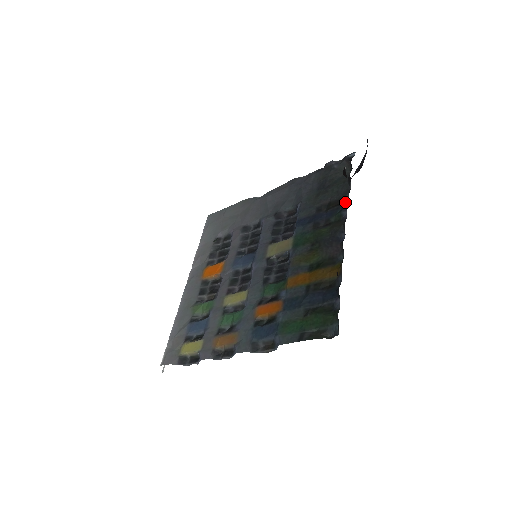
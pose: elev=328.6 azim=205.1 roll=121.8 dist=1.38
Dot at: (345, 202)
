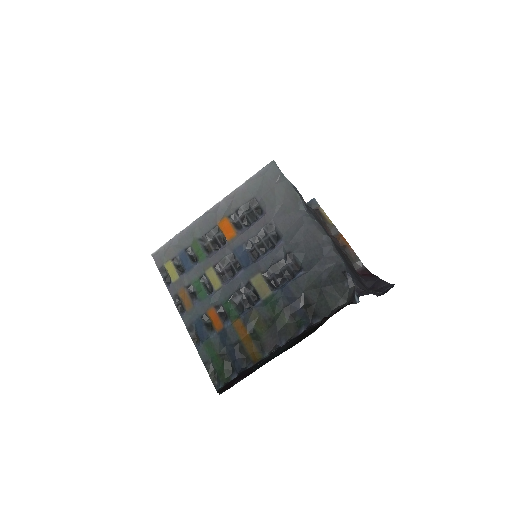
Dot at: (313, 322)
